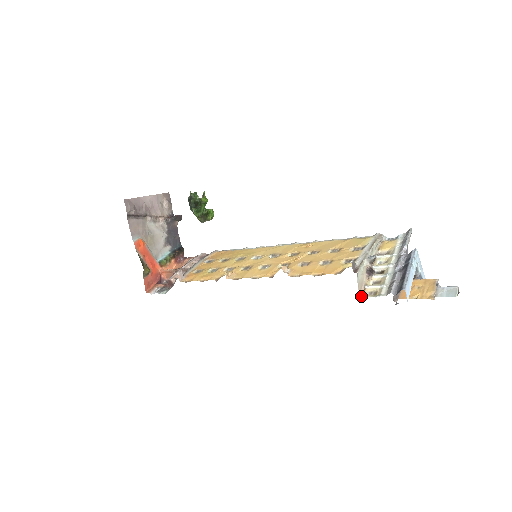
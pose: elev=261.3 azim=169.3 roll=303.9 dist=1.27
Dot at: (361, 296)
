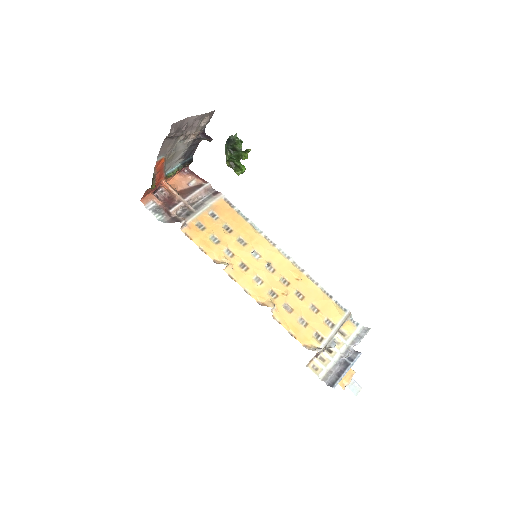
Dot at: (307, 366)
